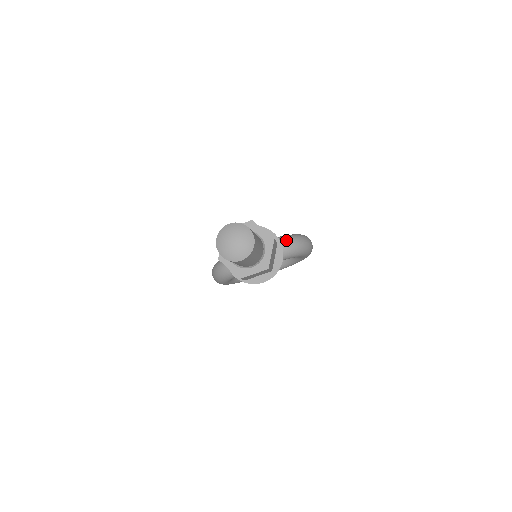
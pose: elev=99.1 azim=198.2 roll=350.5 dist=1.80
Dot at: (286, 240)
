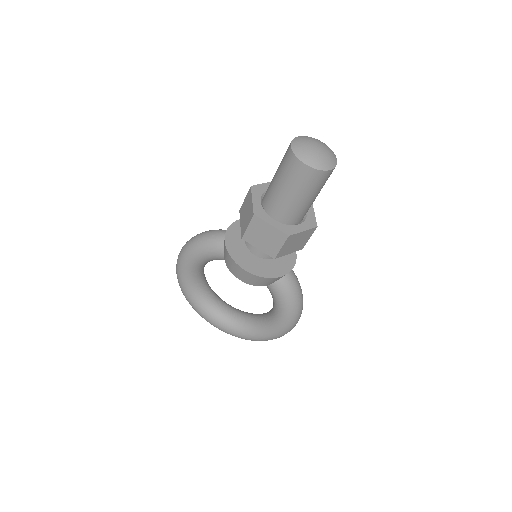
Dot at: occluded
